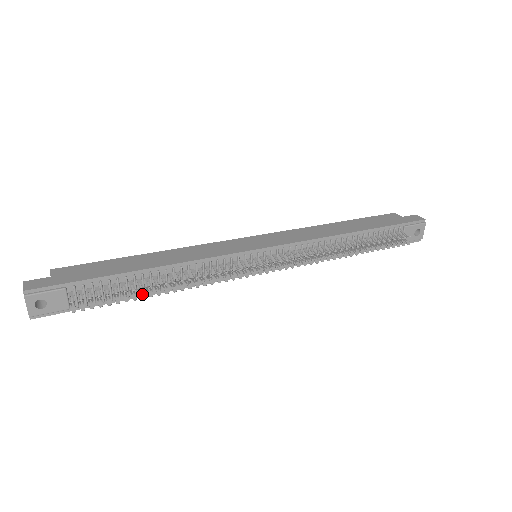
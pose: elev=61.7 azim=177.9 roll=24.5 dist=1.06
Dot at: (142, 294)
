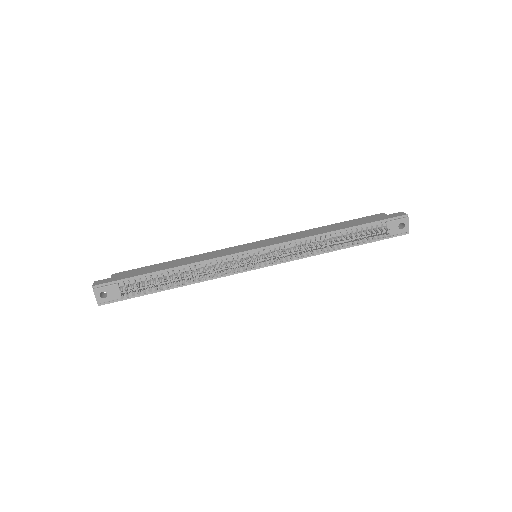
Dot at: (167, 285)
